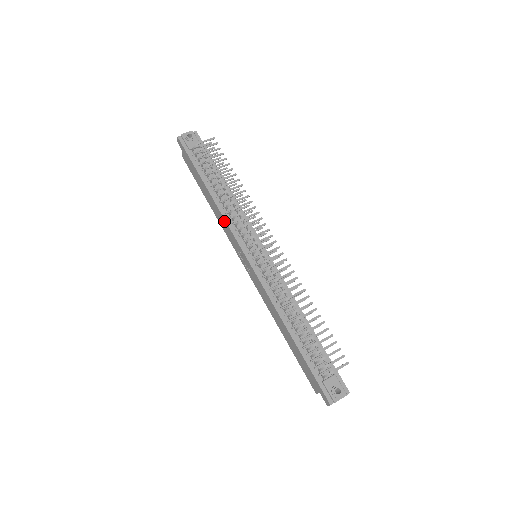
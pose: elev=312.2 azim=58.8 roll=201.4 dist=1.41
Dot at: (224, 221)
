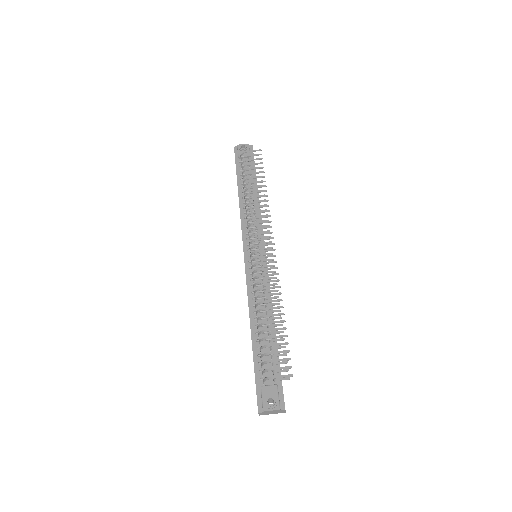
Dot at: occluded
